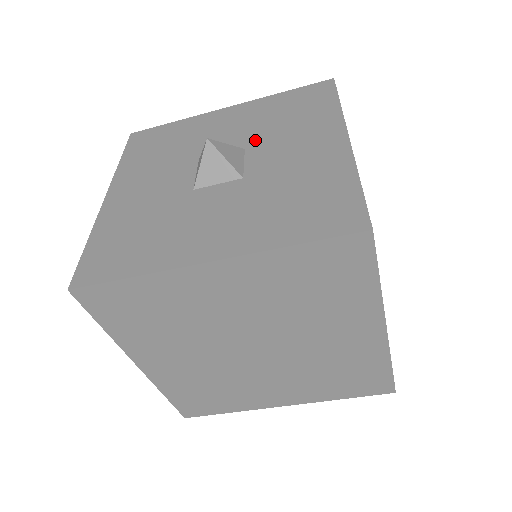
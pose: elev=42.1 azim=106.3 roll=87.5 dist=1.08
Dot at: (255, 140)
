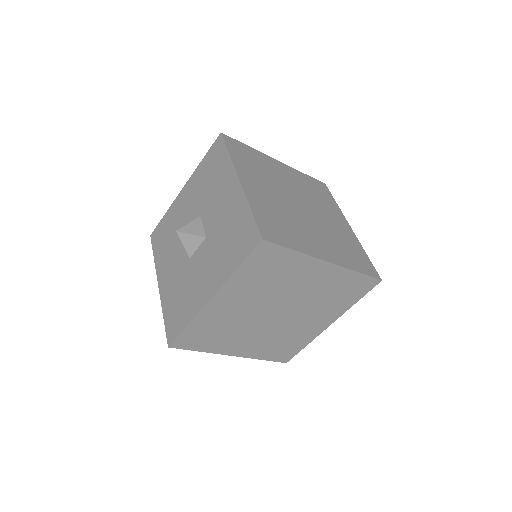
Dot at: (202, 207)
